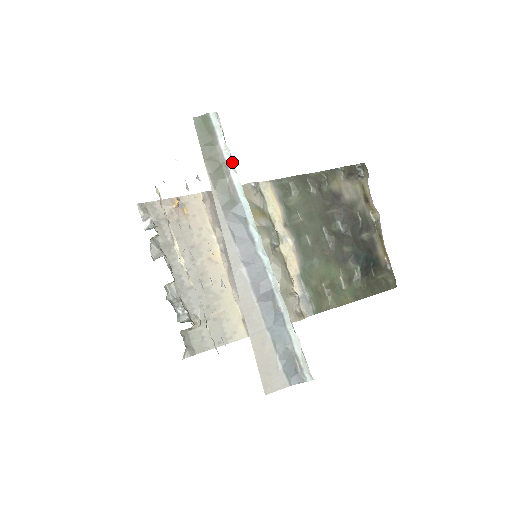
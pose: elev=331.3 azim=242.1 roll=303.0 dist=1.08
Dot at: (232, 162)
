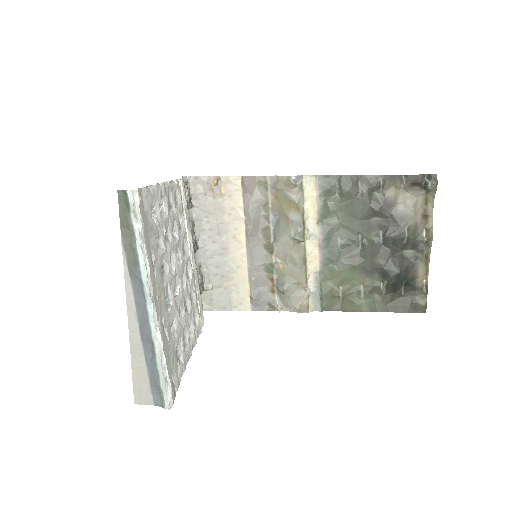
Dot at: (138, 235)
